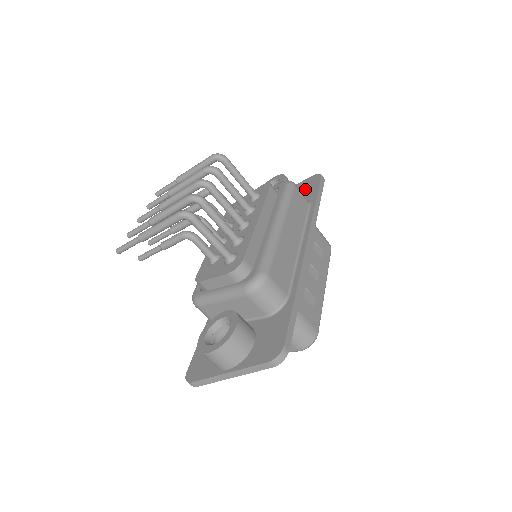
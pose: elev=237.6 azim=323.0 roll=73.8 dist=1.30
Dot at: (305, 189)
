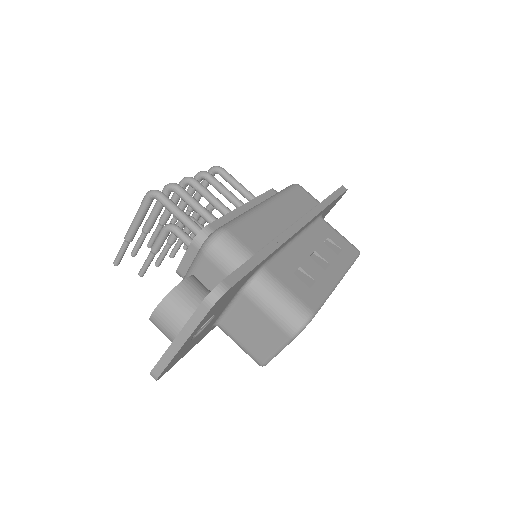
Dot at: occluded
